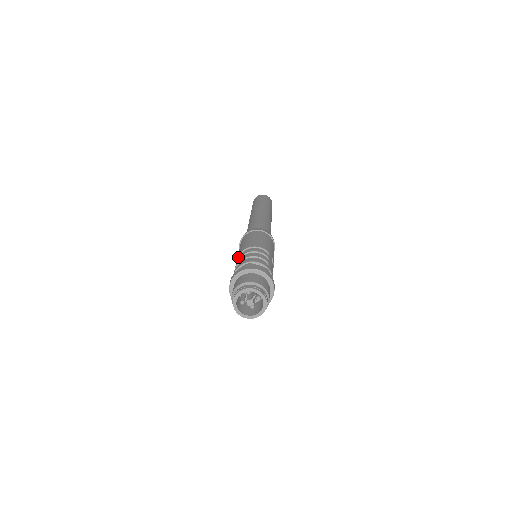
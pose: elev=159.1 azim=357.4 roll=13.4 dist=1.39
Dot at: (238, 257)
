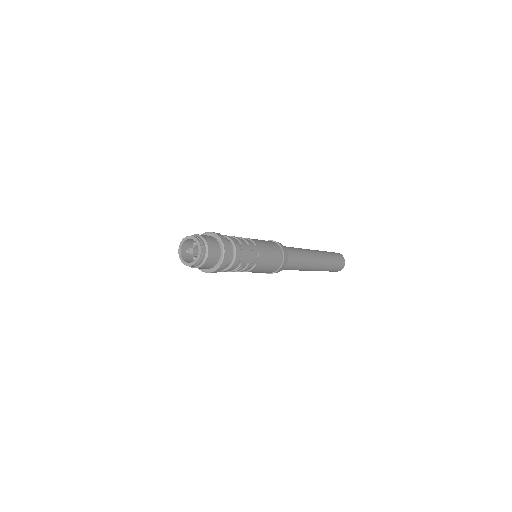
Dot at: occluded
